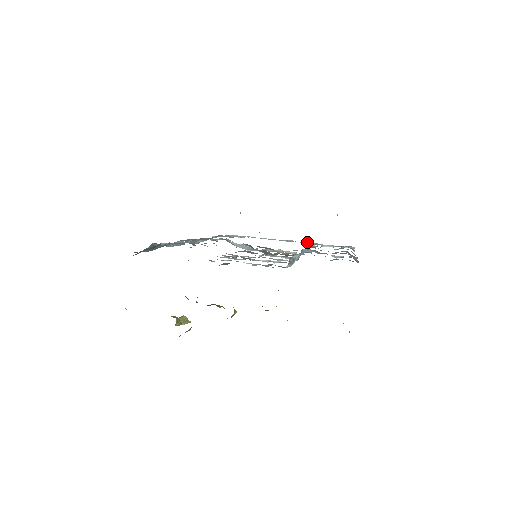
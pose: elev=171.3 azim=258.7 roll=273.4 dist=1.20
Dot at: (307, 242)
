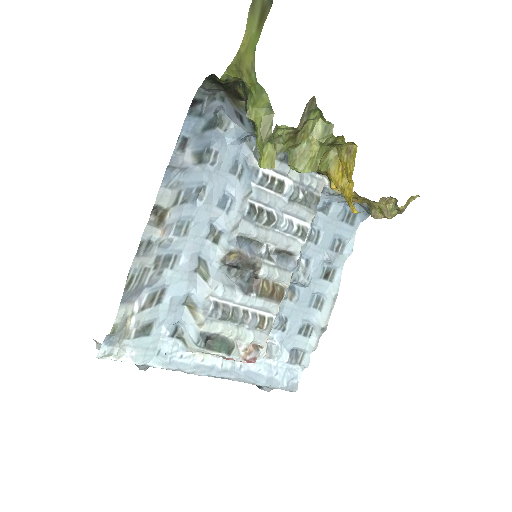
Dot at: (250, 370)
